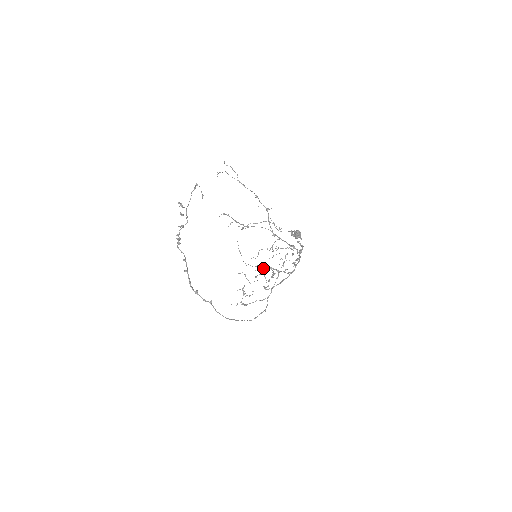
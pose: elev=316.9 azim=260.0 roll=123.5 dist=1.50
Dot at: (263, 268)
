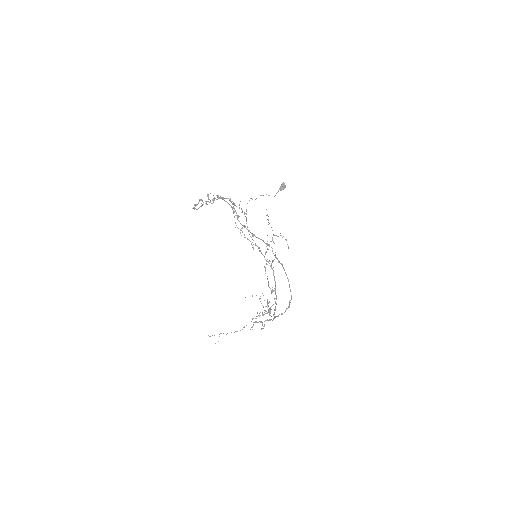
Dot at: occluded
